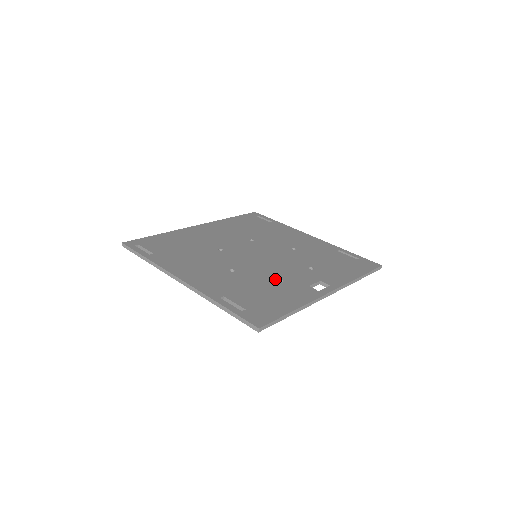
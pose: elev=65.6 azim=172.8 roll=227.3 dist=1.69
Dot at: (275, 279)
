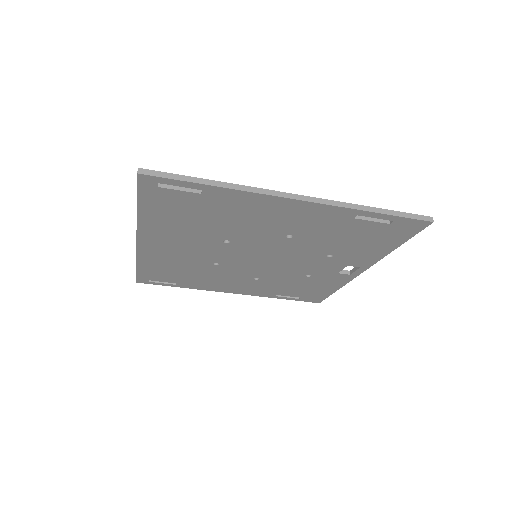
Dot at: occluded
